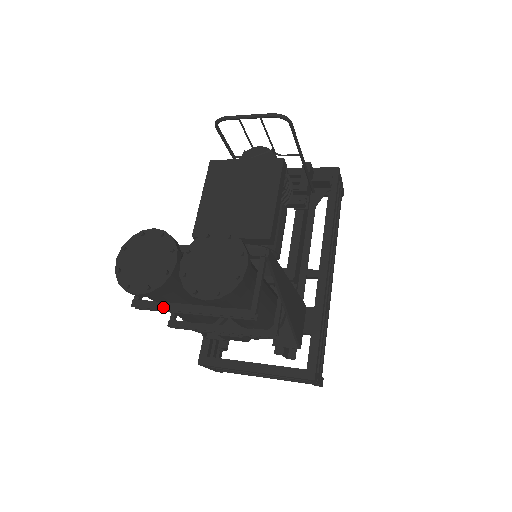
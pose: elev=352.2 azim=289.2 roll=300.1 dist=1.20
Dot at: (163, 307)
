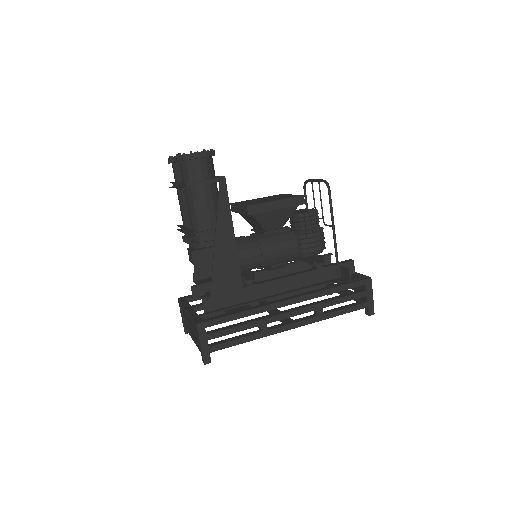
Dot at: (173, 182)
